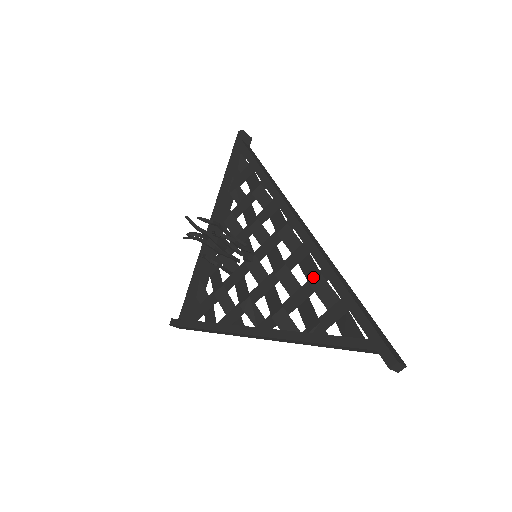
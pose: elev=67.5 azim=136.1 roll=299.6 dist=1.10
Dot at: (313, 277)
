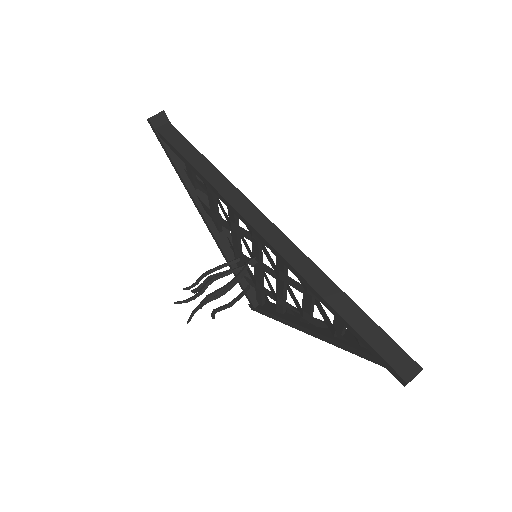
Dot at: (304, 285)
